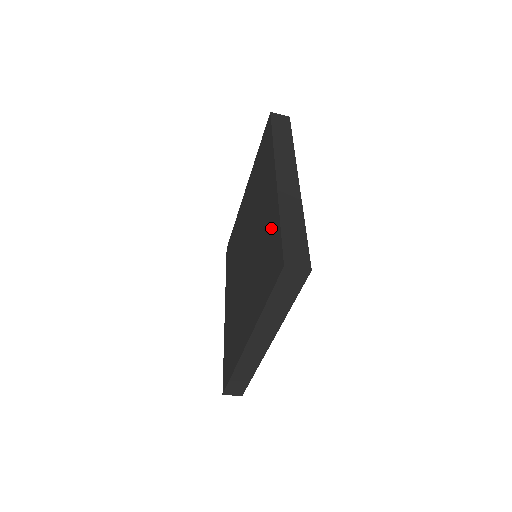
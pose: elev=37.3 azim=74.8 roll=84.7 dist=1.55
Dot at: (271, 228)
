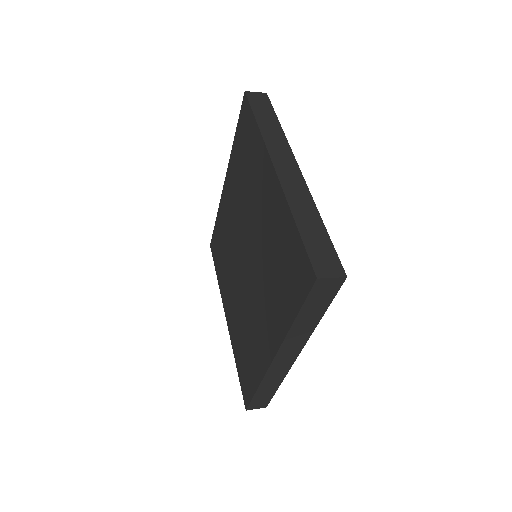
Dot at: (254, 362)
